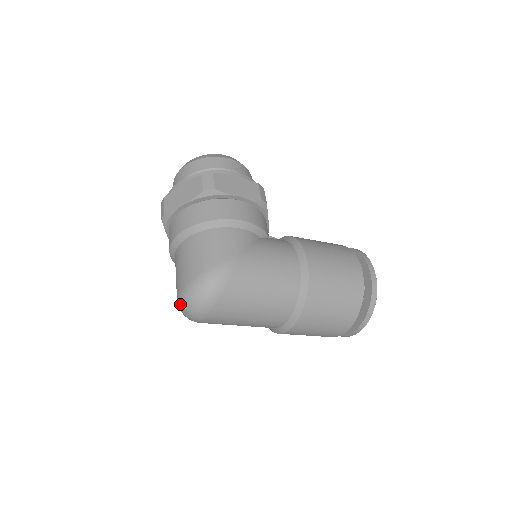
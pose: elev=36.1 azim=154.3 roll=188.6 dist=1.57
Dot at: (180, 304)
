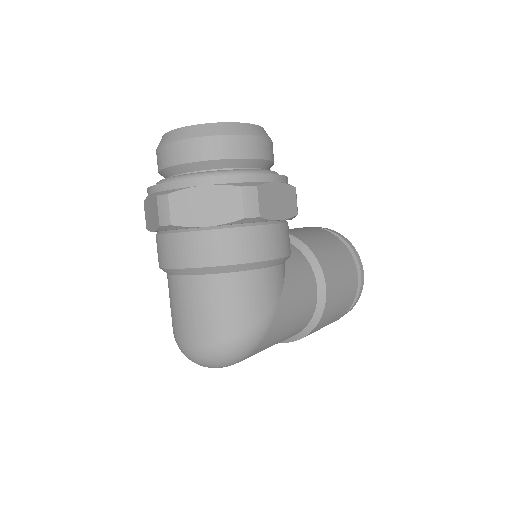
Dot at: (189, 354)
